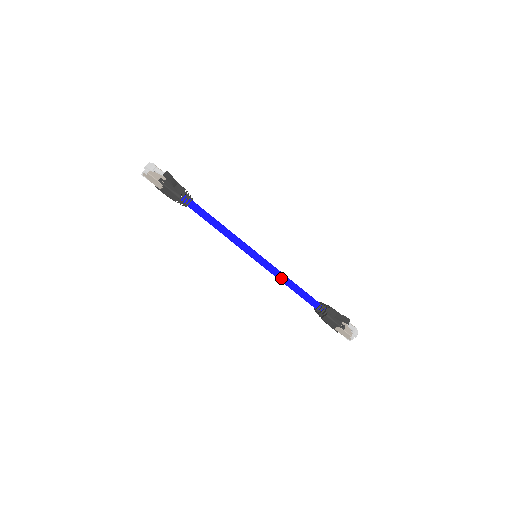
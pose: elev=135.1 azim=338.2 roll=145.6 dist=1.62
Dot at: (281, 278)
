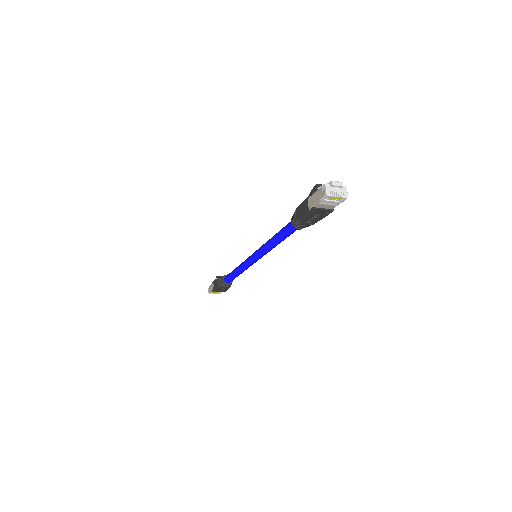
Dot at: (267, 242)
